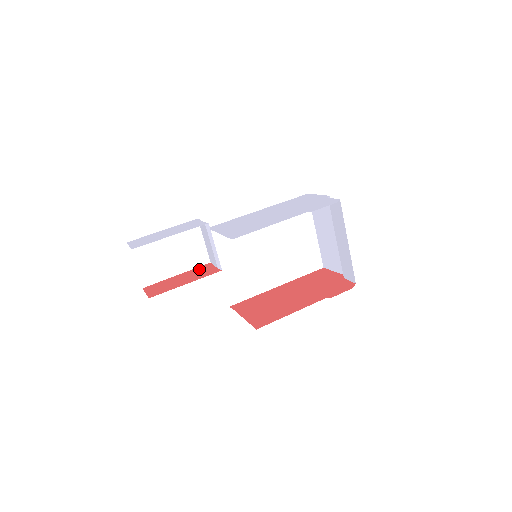
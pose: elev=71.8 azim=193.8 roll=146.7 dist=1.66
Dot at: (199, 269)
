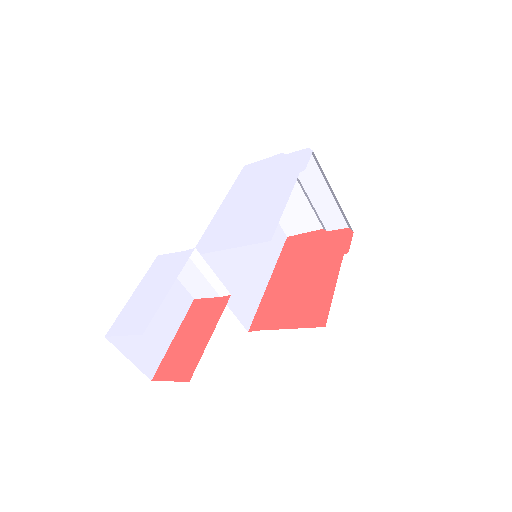
Dot at: (194, 313)
